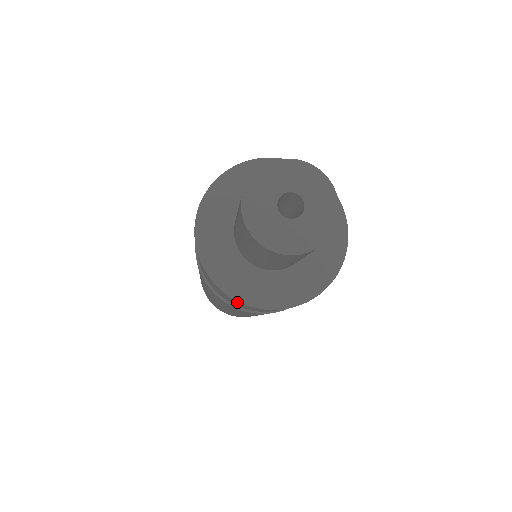
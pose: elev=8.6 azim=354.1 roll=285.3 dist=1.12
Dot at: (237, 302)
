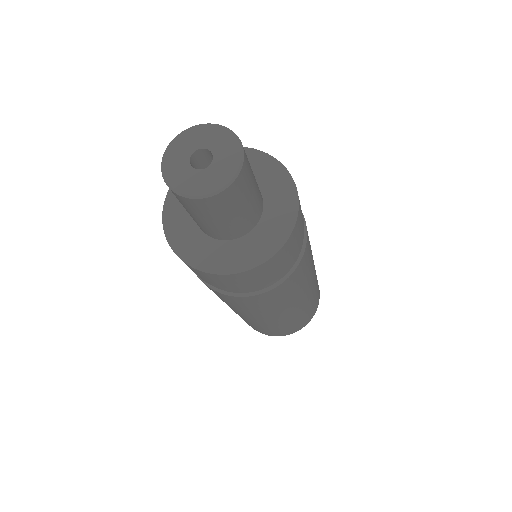
Dot at: (196, 271)
